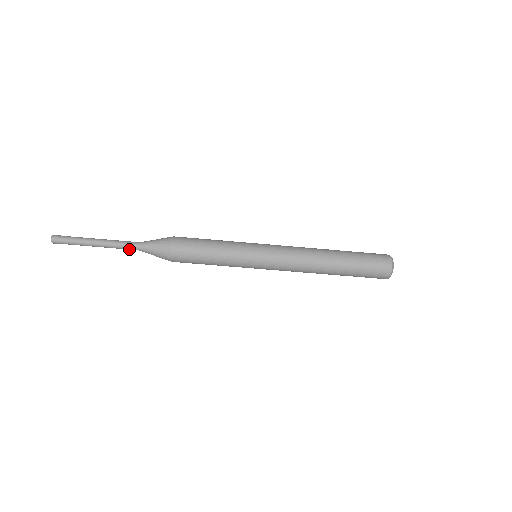
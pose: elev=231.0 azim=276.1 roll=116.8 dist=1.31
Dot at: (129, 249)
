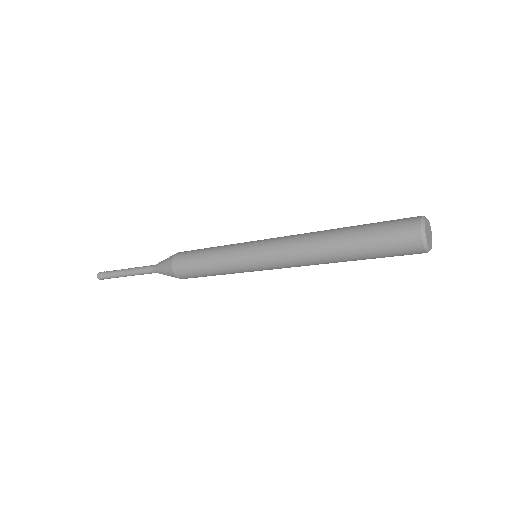
Dot at: (148, 273)
